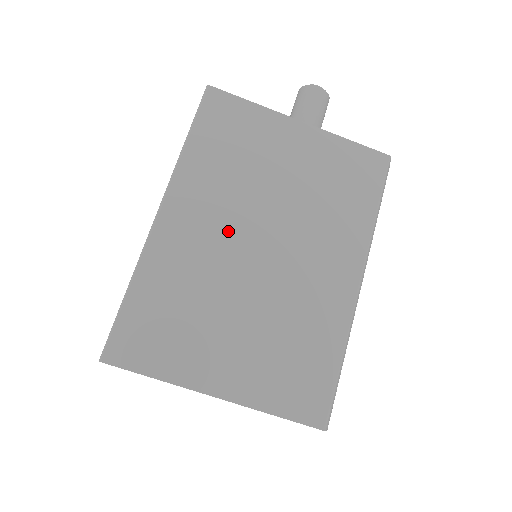
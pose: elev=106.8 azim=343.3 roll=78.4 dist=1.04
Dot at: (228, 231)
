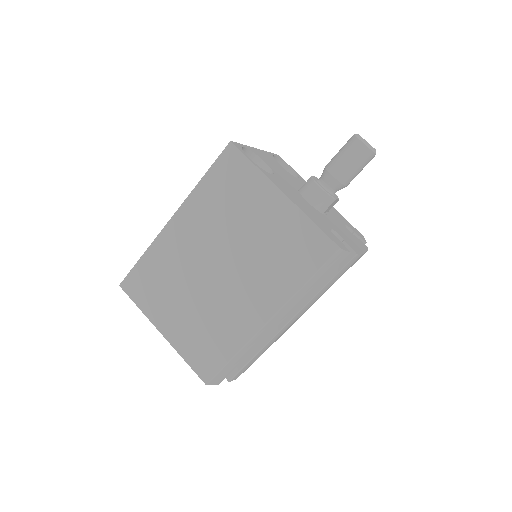
Dot at: (202, 250)
